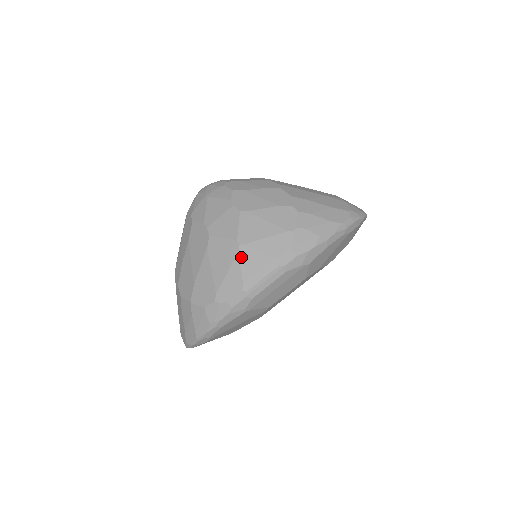
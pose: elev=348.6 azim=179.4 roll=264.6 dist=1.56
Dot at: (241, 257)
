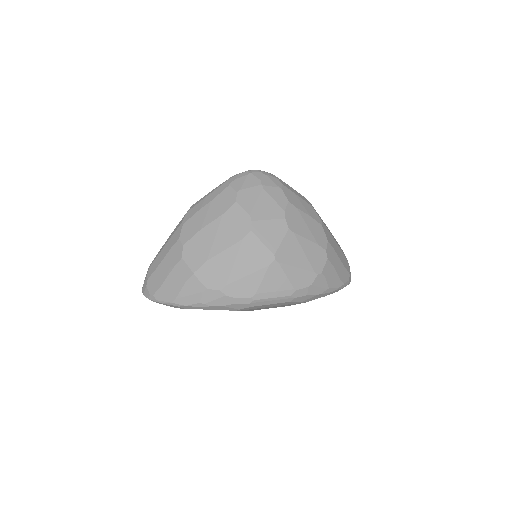
Dot at: (269, 270)
